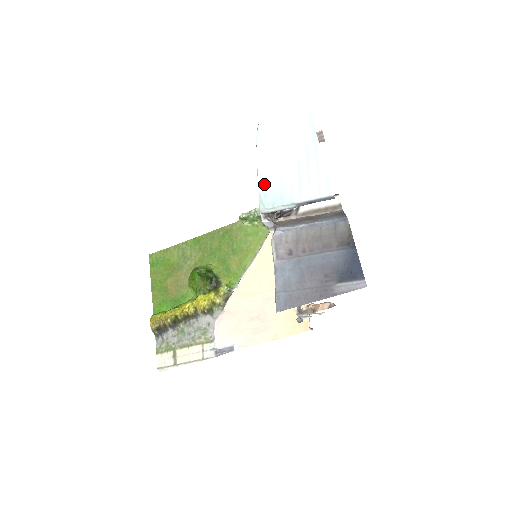
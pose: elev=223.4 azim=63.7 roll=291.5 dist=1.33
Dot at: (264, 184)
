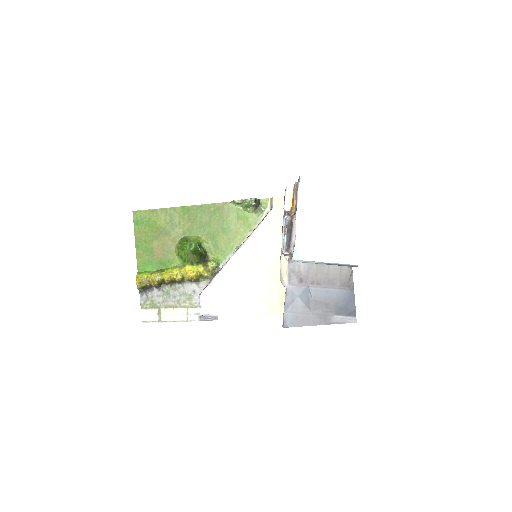
Dot at: (301, 237)
